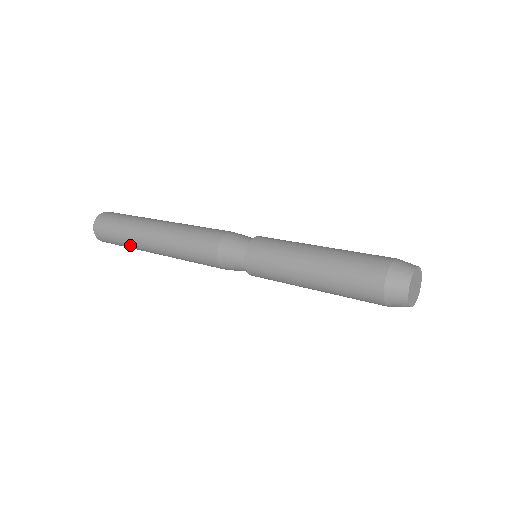
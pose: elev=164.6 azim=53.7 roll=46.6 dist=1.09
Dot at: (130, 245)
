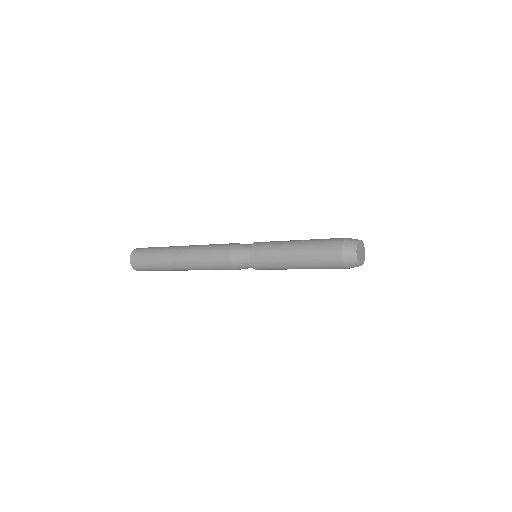
Dot at: (165, 270)
